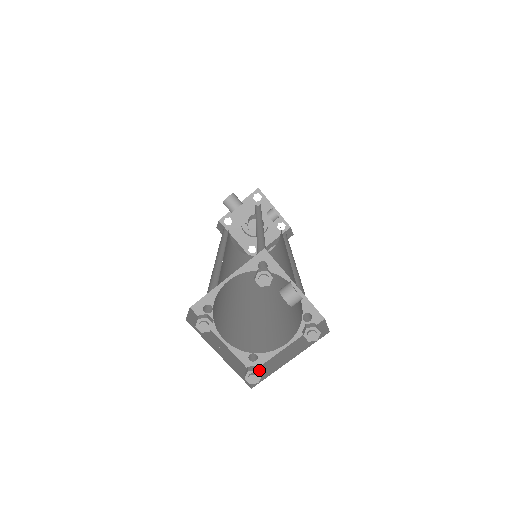
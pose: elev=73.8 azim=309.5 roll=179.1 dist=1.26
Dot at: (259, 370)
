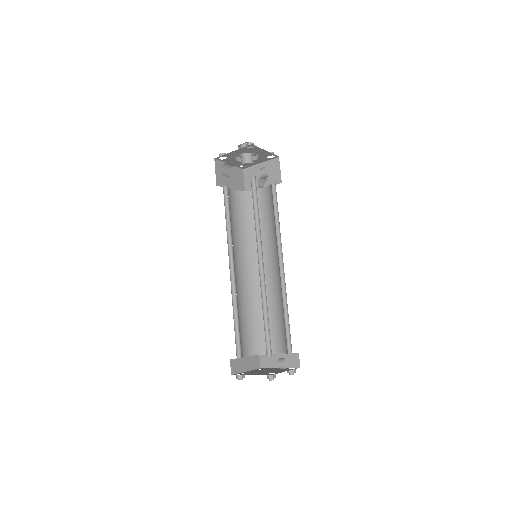
Dot at: occluded
